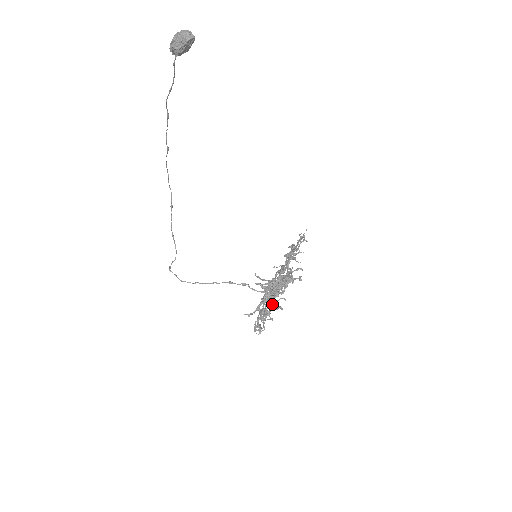
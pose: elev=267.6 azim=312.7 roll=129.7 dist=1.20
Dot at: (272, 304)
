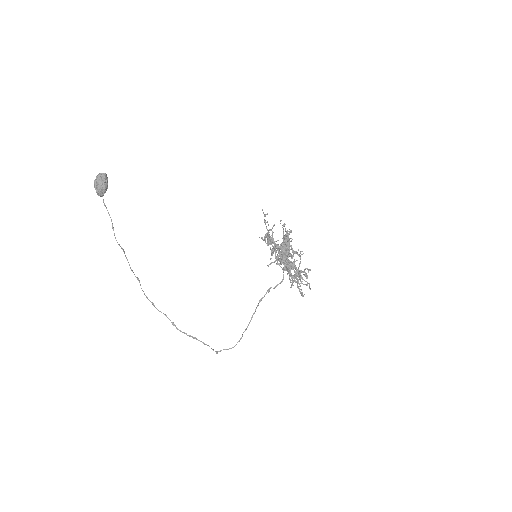
Dot at: occluded
